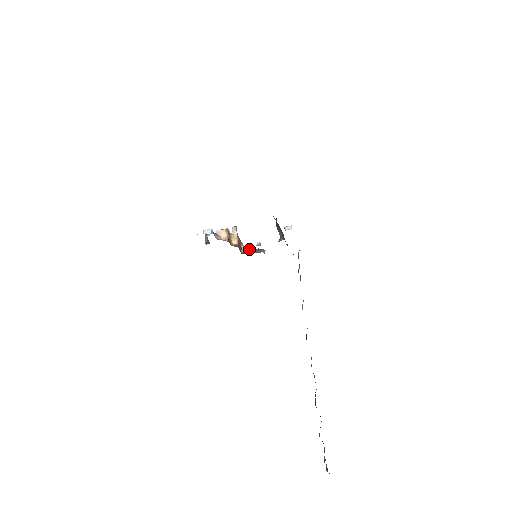
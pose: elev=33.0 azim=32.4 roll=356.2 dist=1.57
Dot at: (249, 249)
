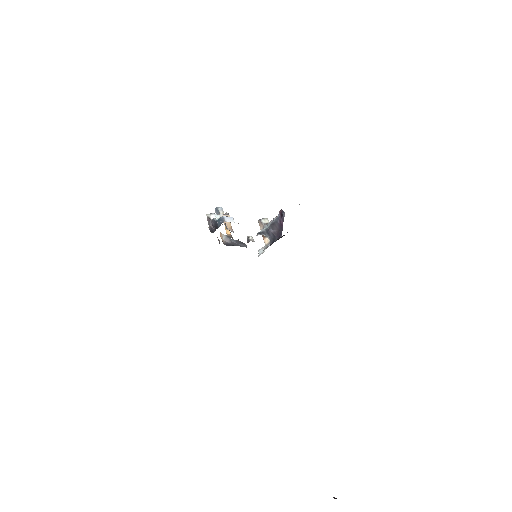
Dot at: (230, 239)
